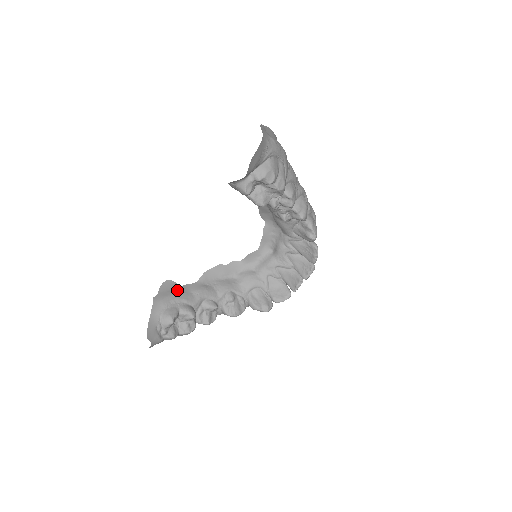
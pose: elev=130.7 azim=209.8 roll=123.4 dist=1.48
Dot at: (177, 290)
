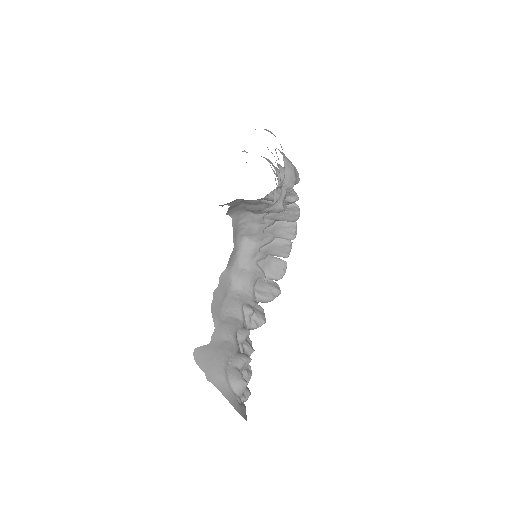
Dot at: (214, 351)
